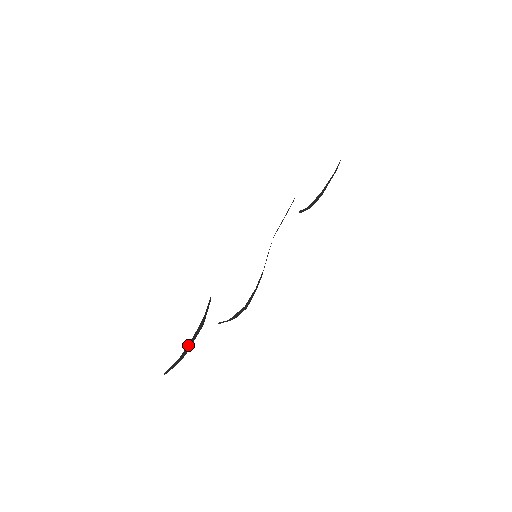
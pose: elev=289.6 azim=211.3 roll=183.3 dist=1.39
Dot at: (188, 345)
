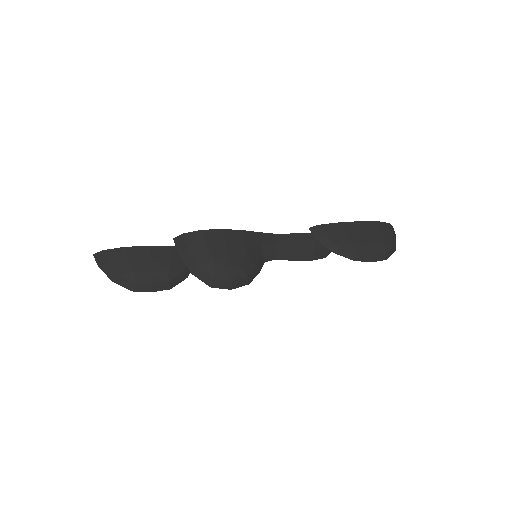
Dot at: (141, 252)
